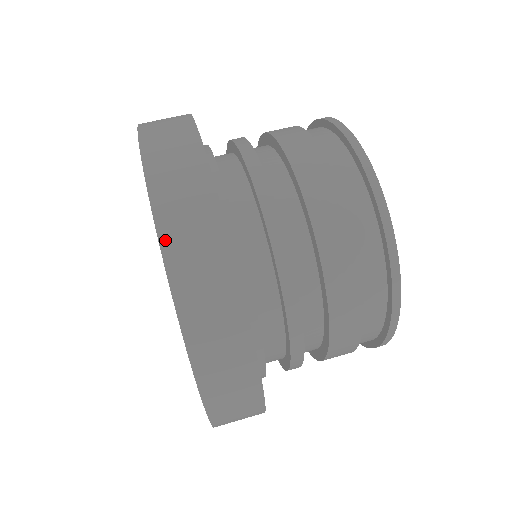
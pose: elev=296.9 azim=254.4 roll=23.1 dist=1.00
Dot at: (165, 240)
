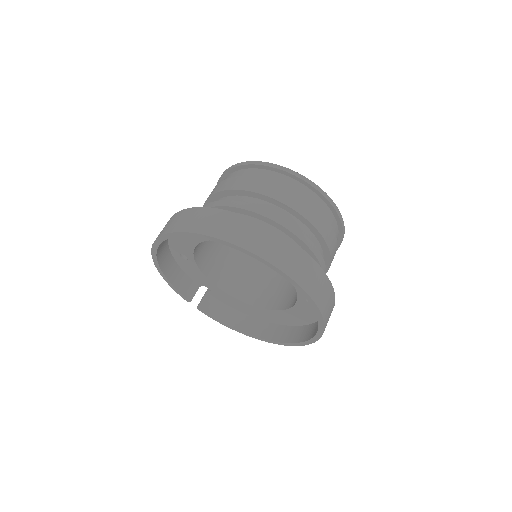
Dot at: (288, 272)
